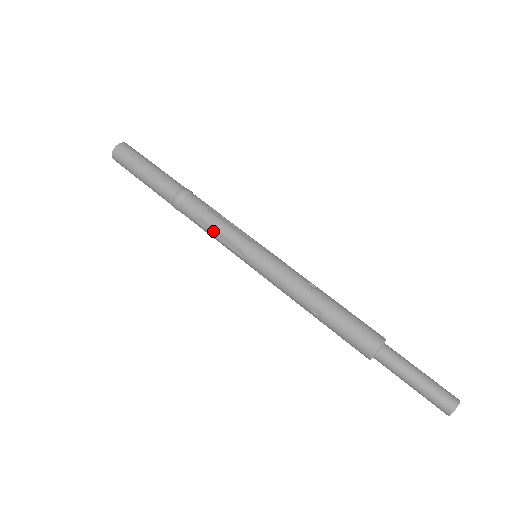
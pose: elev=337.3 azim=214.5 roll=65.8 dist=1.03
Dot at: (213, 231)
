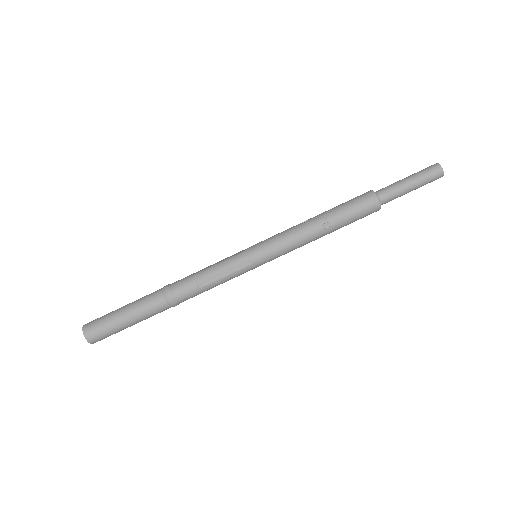
Dot at: (215, 277)
